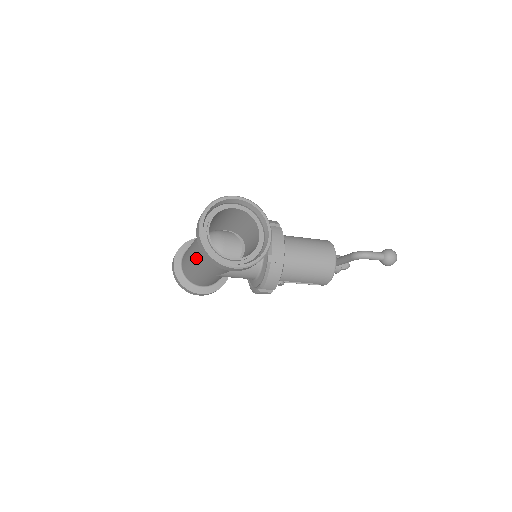
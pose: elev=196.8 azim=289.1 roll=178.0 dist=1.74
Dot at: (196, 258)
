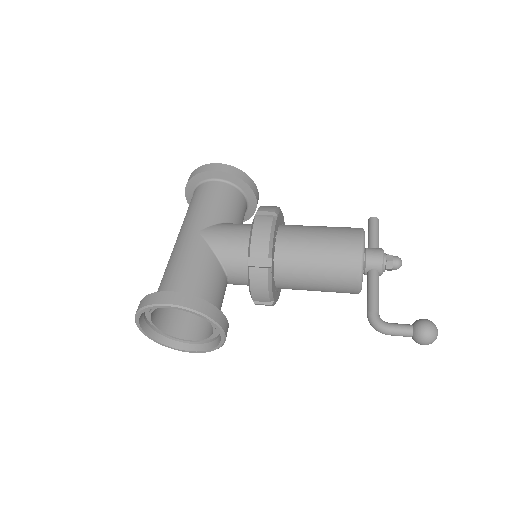
Dot at: occluded
